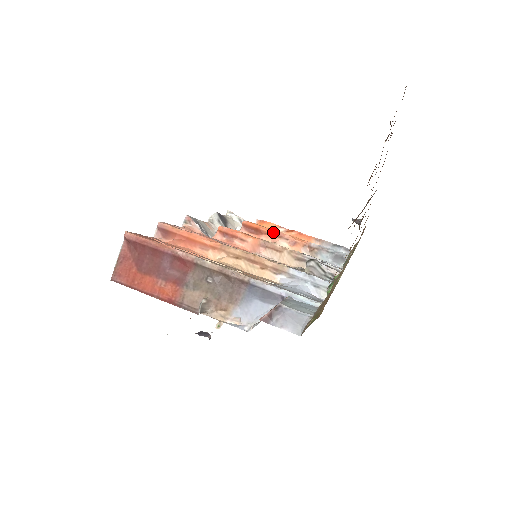
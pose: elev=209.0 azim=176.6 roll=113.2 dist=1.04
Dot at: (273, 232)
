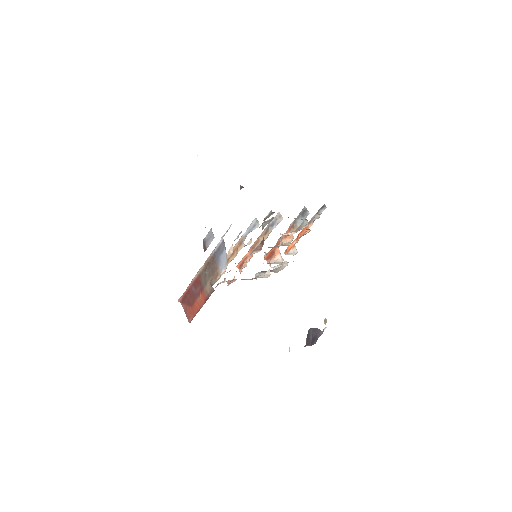
Dot at: (276, 244)
